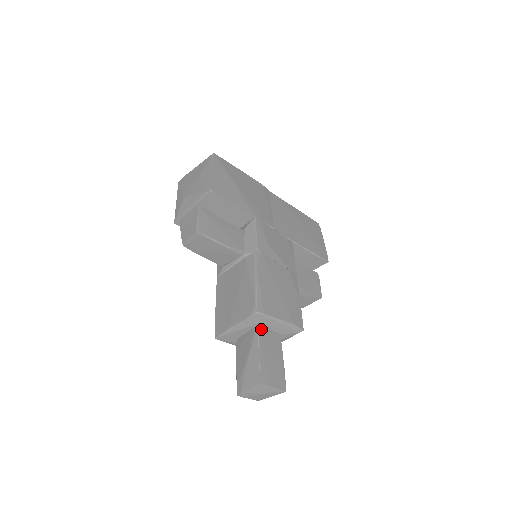
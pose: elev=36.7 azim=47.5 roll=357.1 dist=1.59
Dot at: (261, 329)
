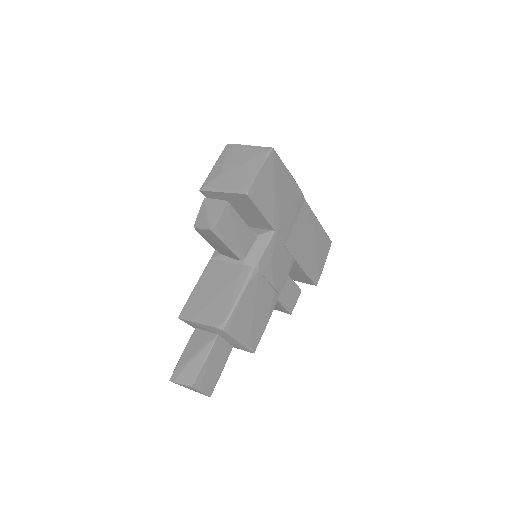
Dot at: (219, 338)
